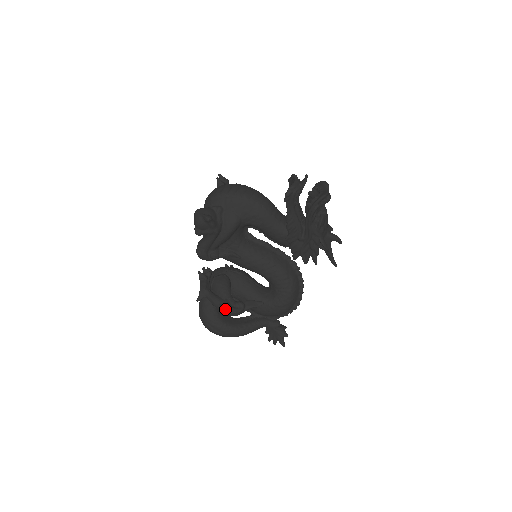
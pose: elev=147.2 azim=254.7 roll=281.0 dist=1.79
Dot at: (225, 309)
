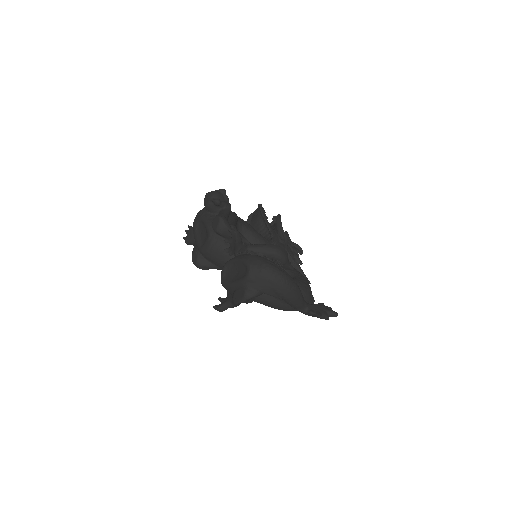
Dot at: (275, 245)
